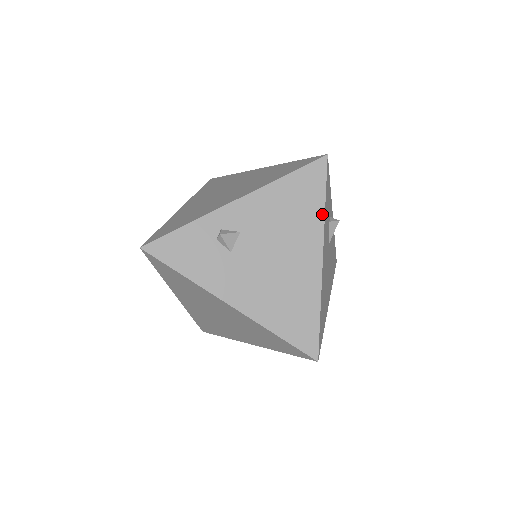
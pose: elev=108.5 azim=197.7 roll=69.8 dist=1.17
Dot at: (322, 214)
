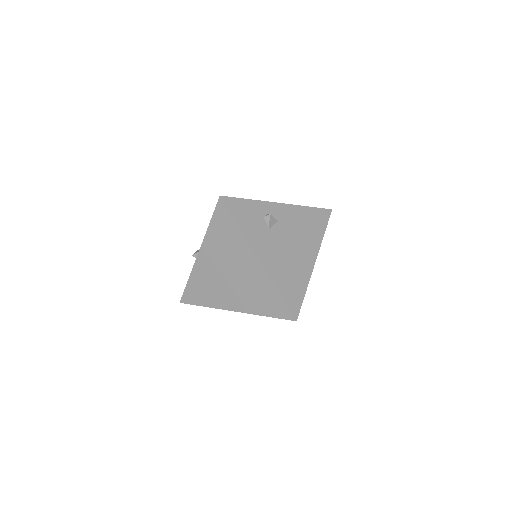
Dot at: (322, 238)
